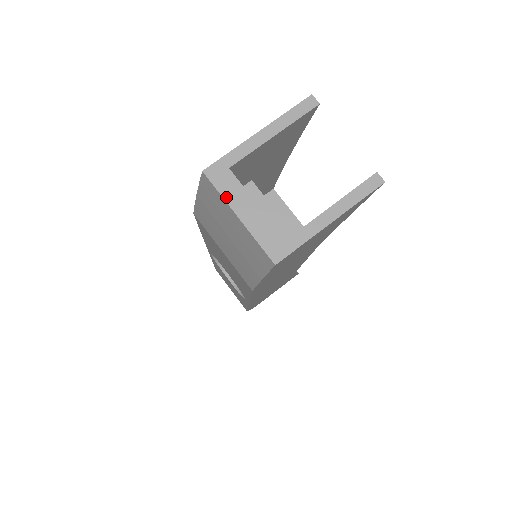
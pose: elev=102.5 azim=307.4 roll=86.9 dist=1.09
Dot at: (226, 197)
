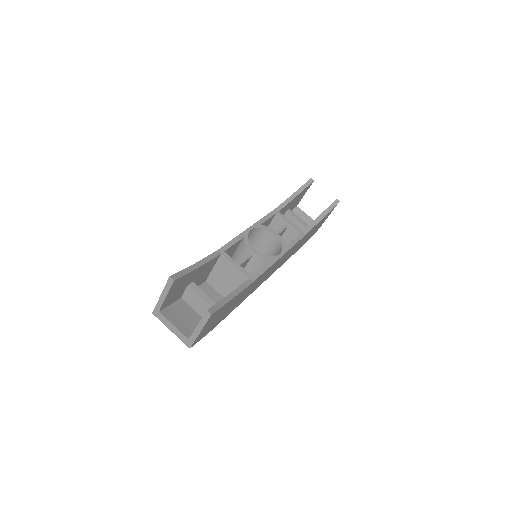
Dot at: (164, 323)
